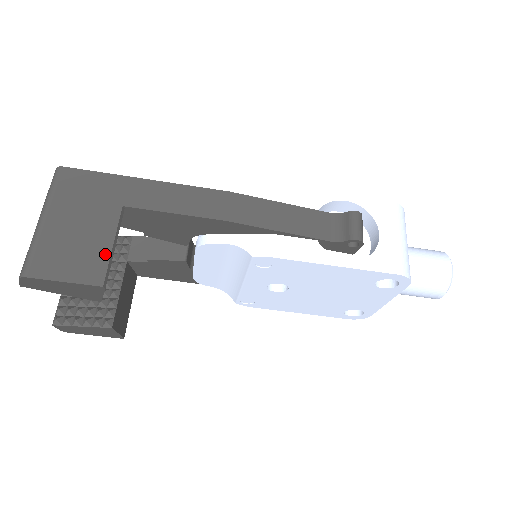
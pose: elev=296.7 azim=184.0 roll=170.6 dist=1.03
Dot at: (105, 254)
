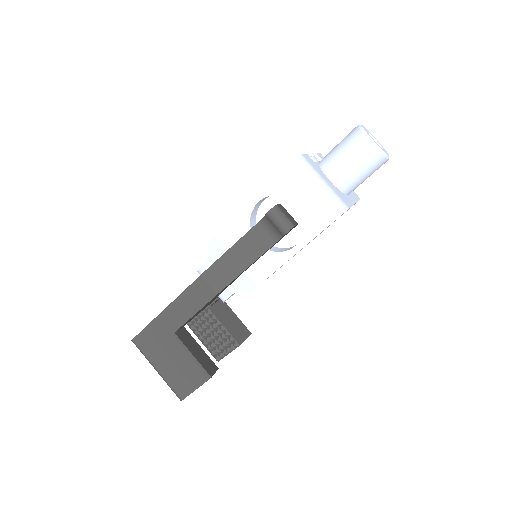
Dot at: (194, 364)
